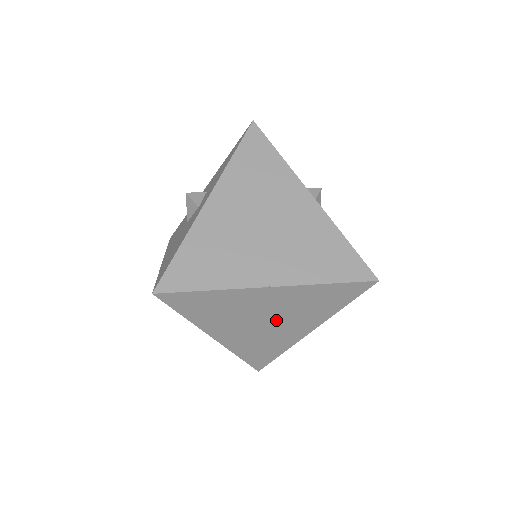
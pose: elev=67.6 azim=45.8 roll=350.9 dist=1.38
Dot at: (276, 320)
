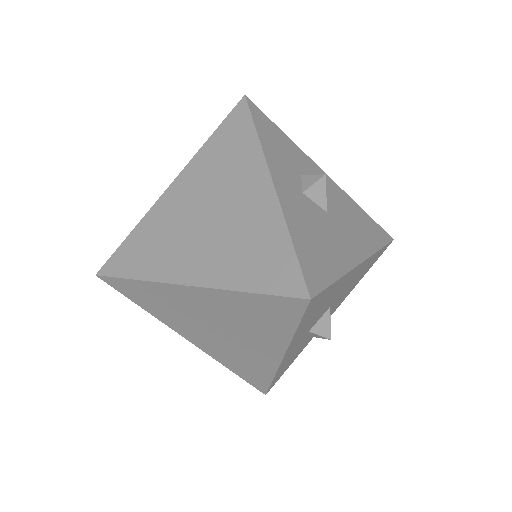
Dot at: (230, 331)
